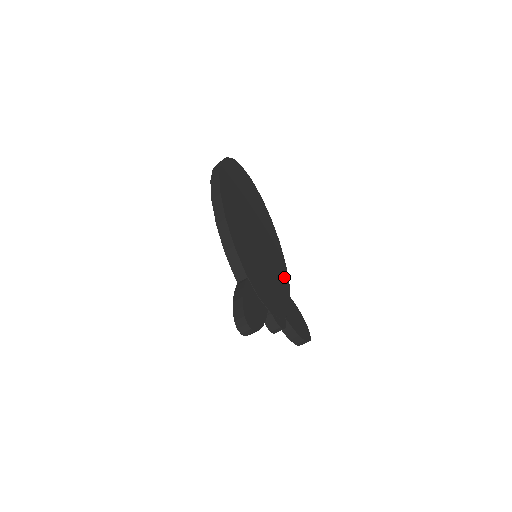
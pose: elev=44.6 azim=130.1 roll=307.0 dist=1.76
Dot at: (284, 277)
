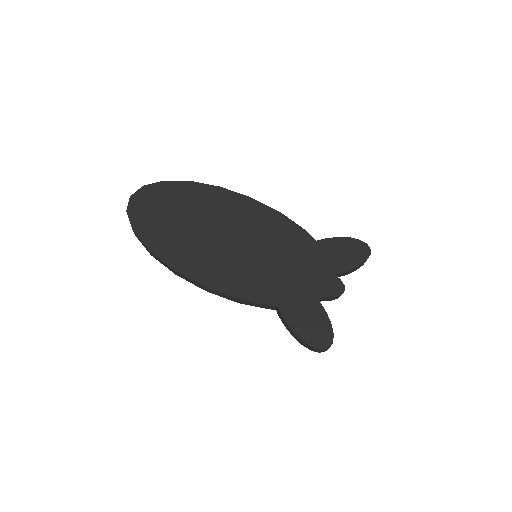
Dot at: (292, 231)
